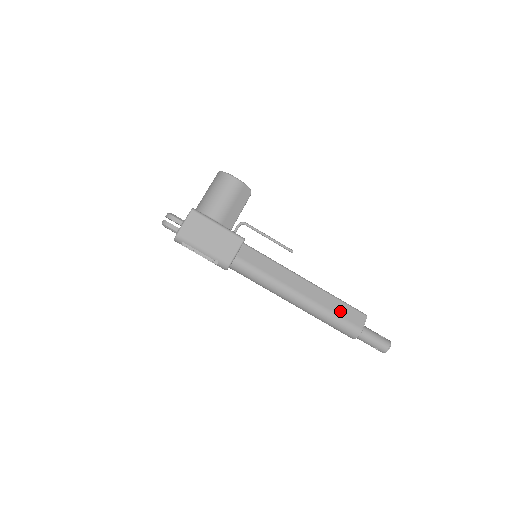
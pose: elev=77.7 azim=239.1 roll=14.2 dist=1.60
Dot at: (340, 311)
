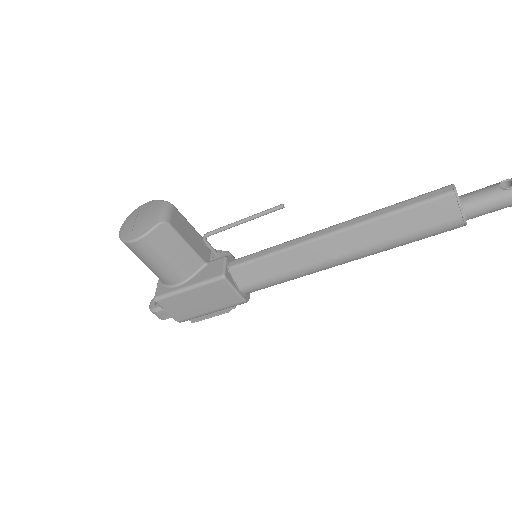
Dot at: (410, 226)
